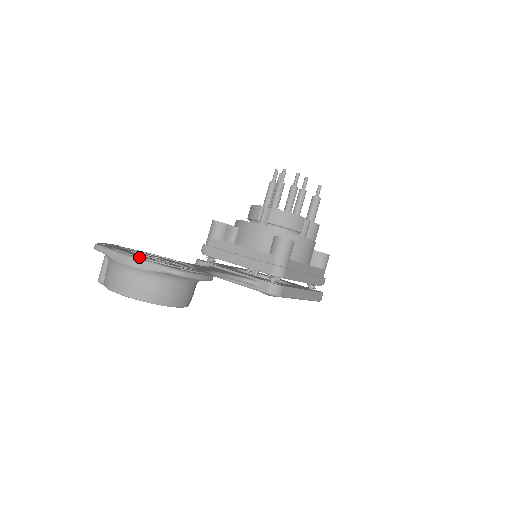
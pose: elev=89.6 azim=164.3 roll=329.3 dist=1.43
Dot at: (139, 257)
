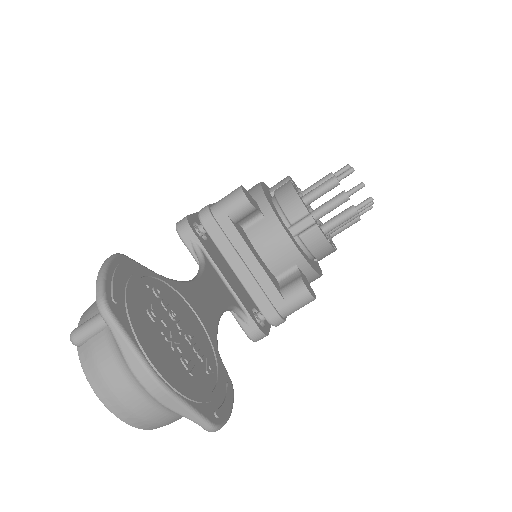
Dot at: (172, 387)
